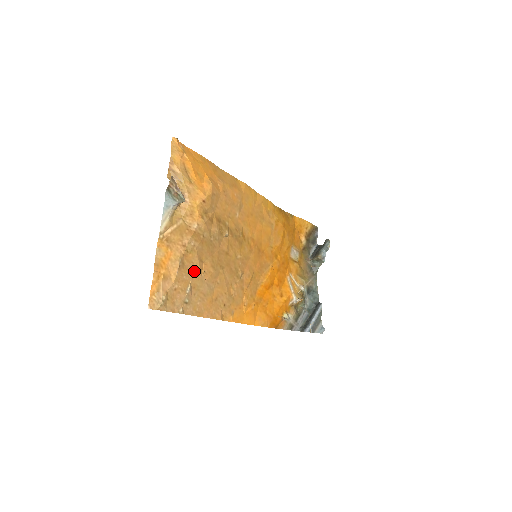
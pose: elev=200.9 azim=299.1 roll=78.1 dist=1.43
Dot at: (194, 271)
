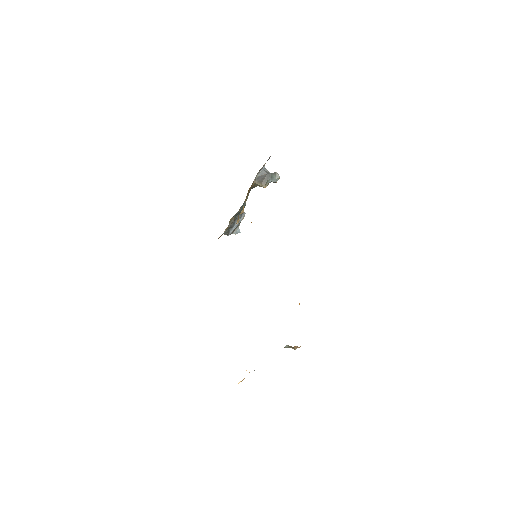
Dot at: occluded
